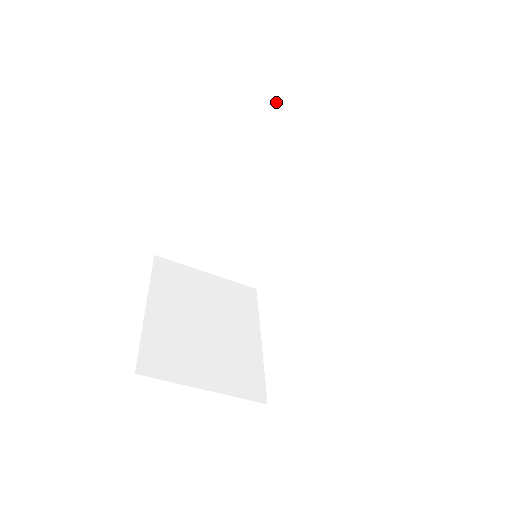
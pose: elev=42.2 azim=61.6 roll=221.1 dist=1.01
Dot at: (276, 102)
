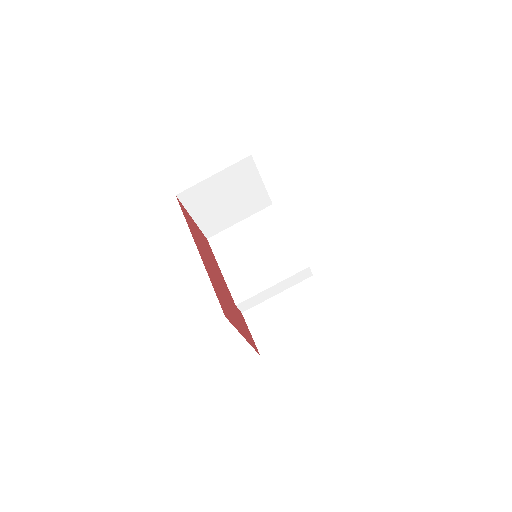
Dot at: (222, 235)
